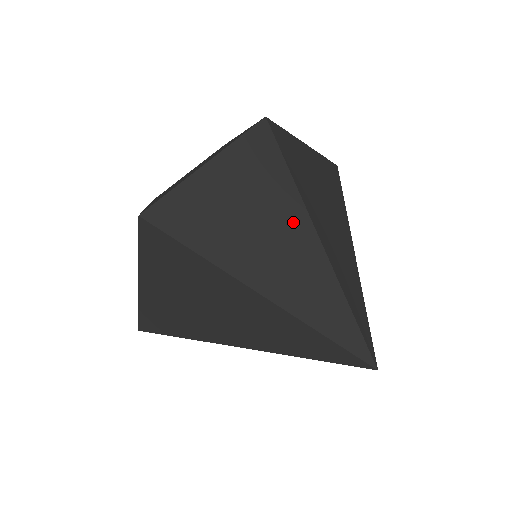
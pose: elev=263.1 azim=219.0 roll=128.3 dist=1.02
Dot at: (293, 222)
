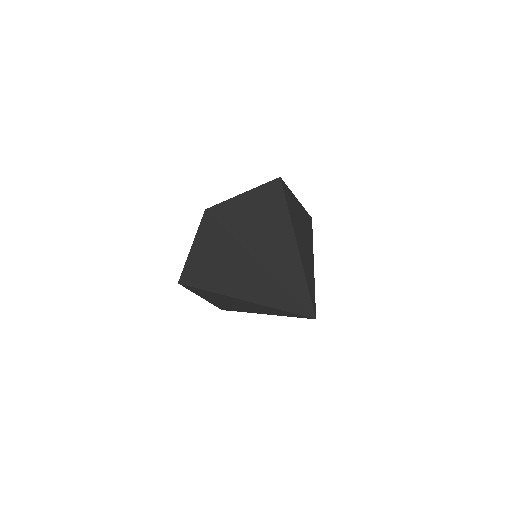
Dot at: (285, 232)
